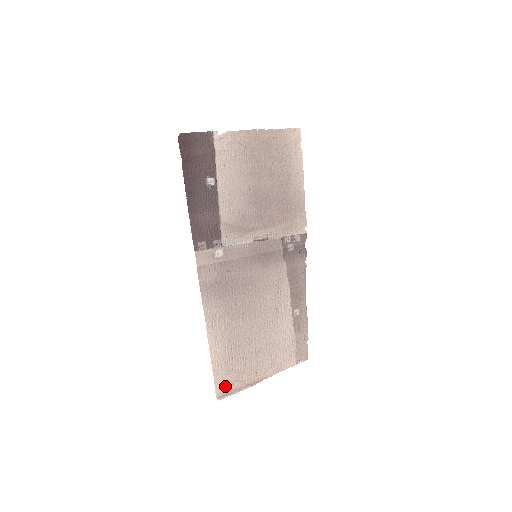
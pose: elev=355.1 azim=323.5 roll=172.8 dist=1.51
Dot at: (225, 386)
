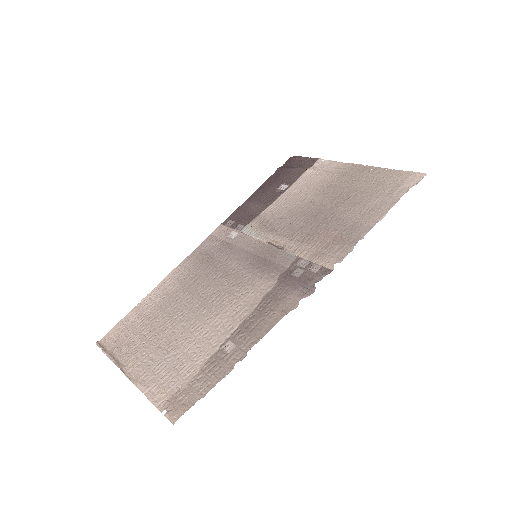
Dot at: (112, 340)
